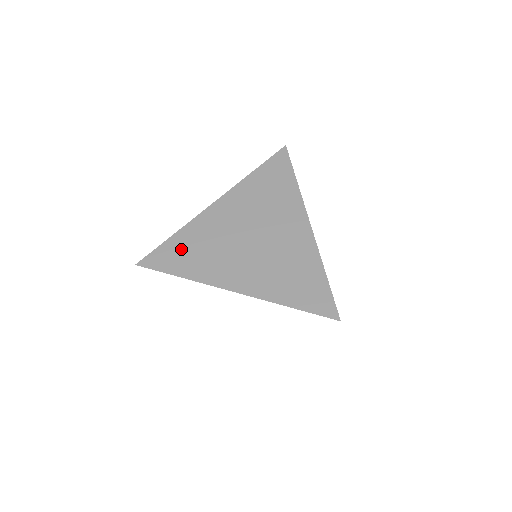
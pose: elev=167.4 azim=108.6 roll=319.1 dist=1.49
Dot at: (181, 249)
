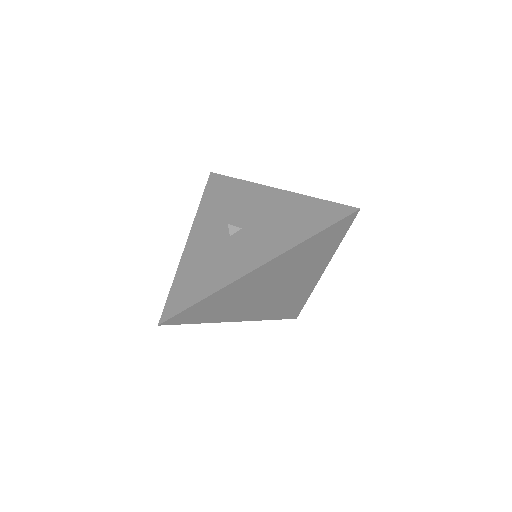
Dot at: (208, 307)
